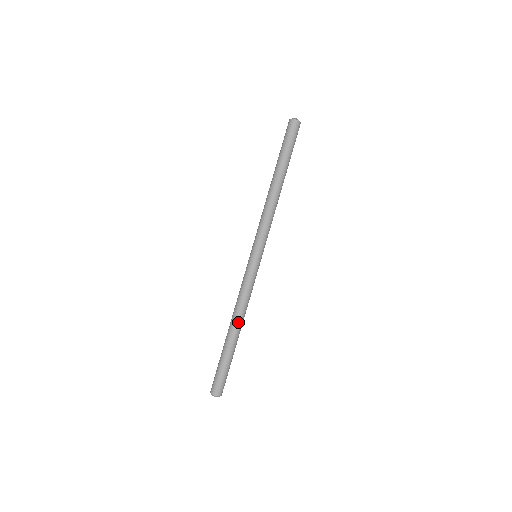
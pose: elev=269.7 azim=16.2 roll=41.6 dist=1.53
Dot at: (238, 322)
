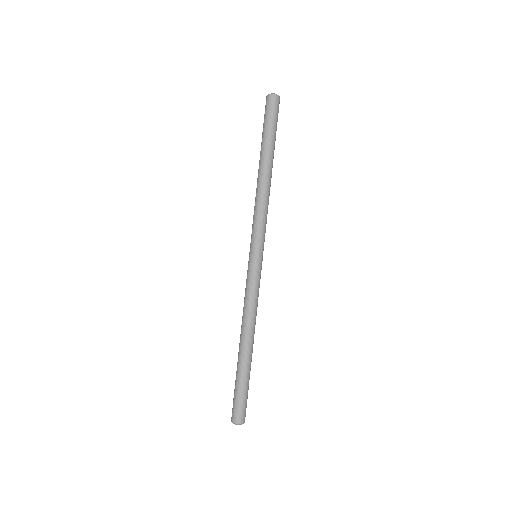
Dot at: (248, 335)
